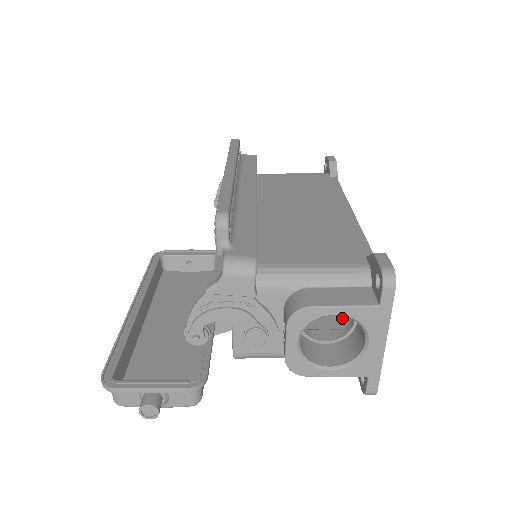
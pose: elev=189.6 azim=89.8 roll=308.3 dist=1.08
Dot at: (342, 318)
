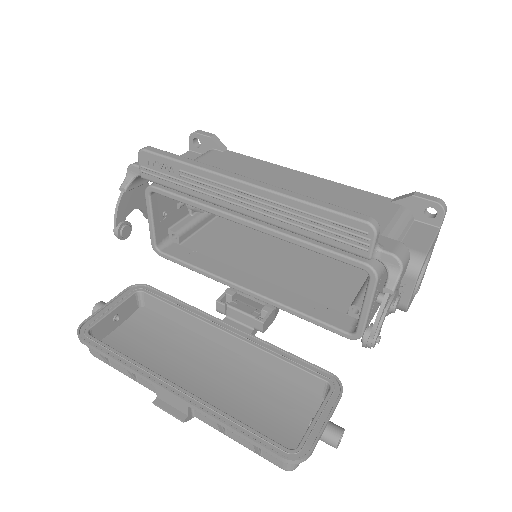
Dot at: occluded
